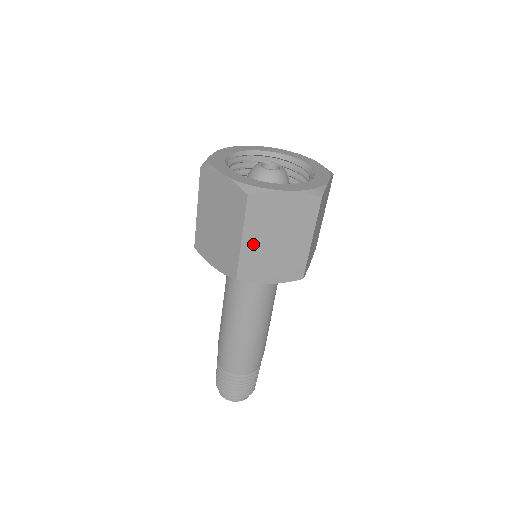
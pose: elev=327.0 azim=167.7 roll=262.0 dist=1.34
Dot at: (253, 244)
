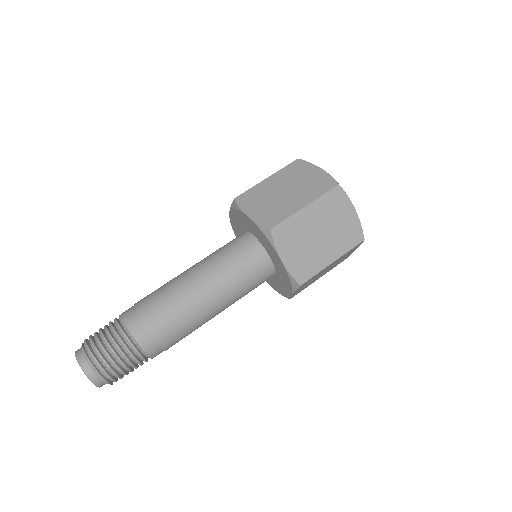
Dot at: (307, 218)
